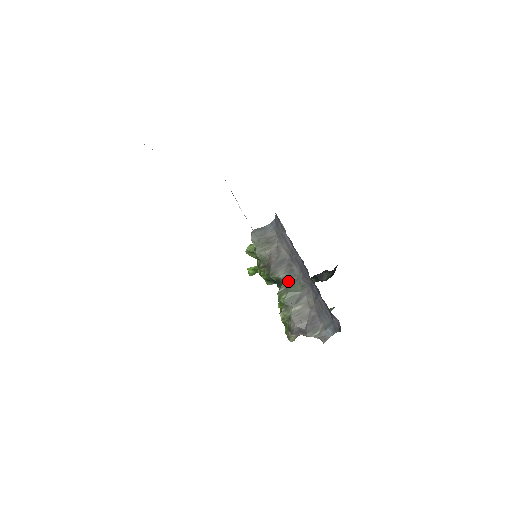
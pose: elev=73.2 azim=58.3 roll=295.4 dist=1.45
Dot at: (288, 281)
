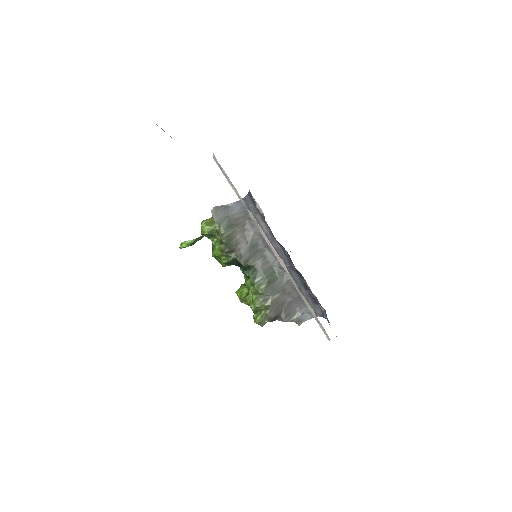
Dot at: (263, 269)
